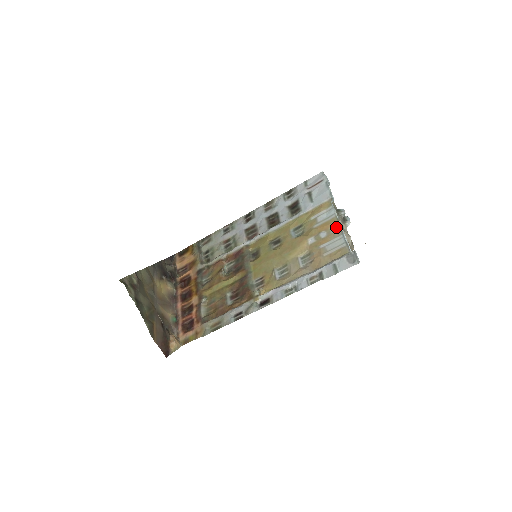
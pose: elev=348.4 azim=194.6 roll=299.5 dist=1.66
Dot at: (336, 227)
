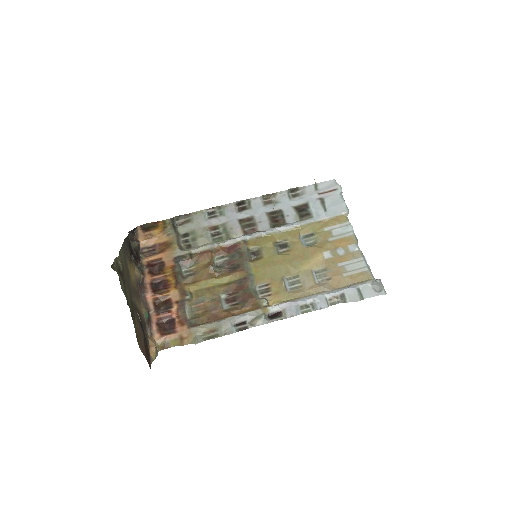
Dot at: (356, 247)
